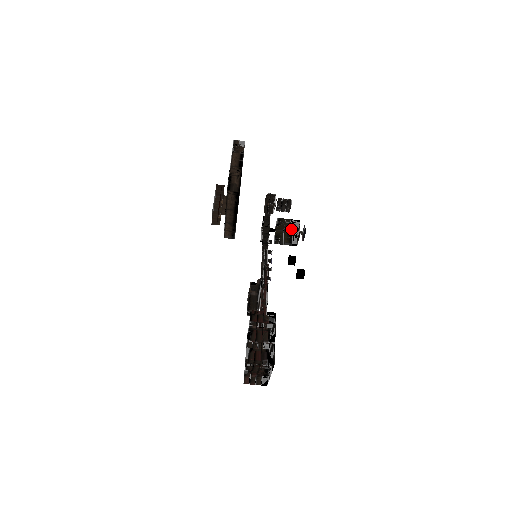
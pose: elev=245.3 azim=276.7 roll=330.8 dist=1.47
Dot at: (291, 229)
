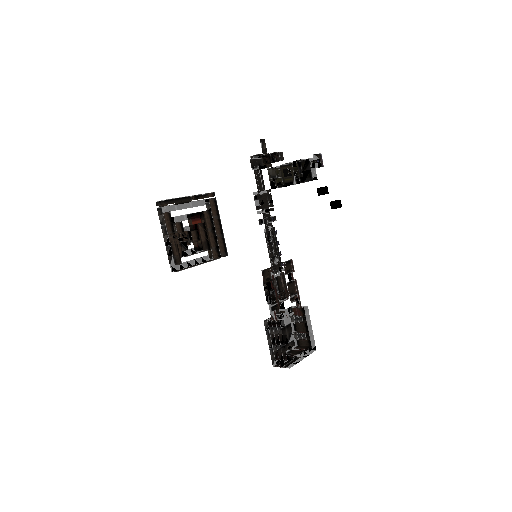
Dot at: (305, 160)
